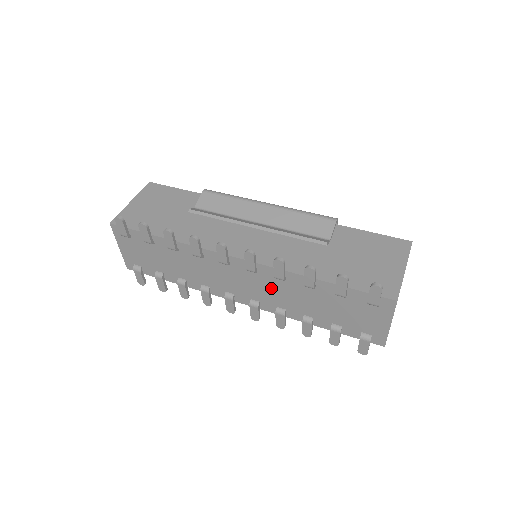
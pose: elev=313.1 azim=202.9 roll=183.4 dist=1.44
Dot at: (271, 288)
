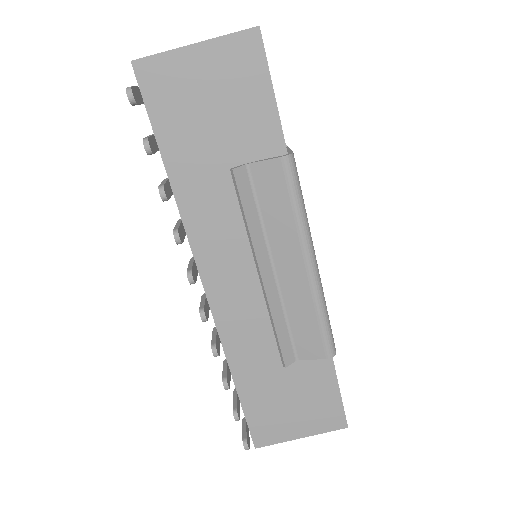
Dot at: occluded
